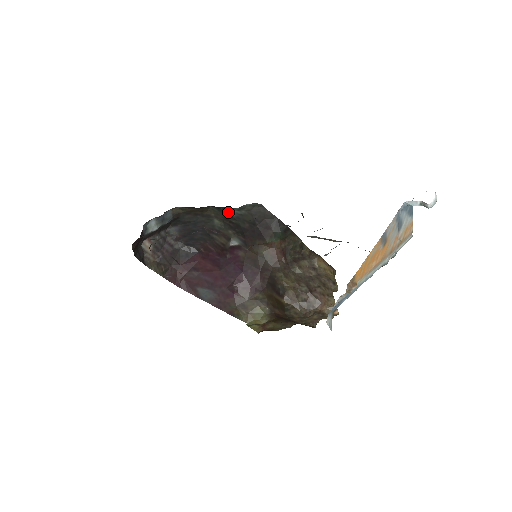
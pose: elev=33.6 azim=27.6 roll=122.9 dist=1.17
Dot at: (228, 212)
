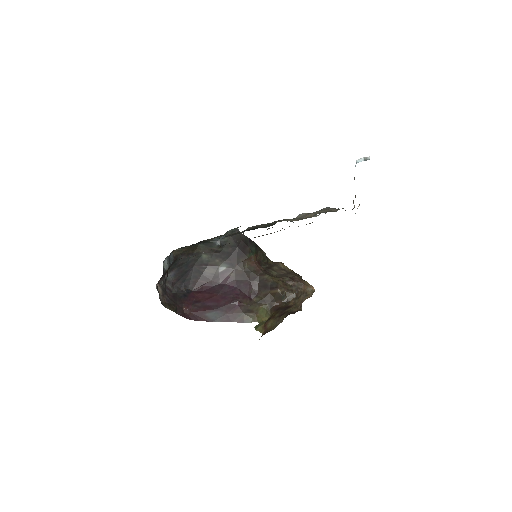
Dot at: (214, 243)
